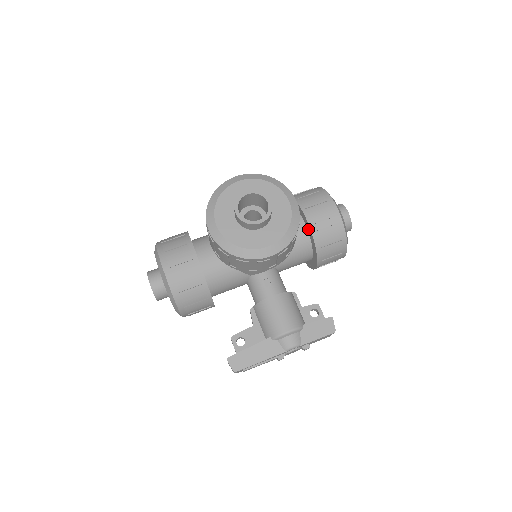
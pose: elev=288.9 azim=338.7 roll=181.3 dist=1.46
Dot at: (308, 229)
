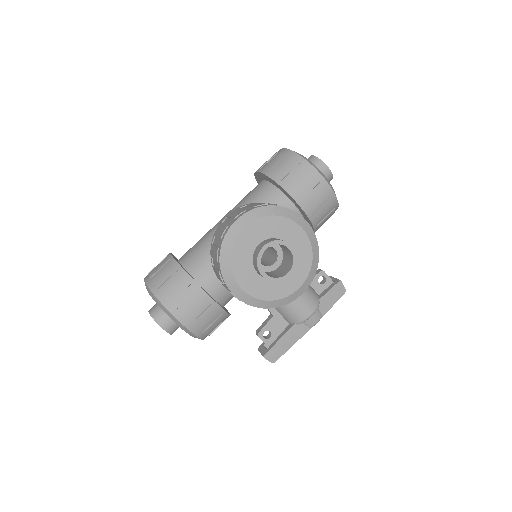
Dot at: (302, 213)
